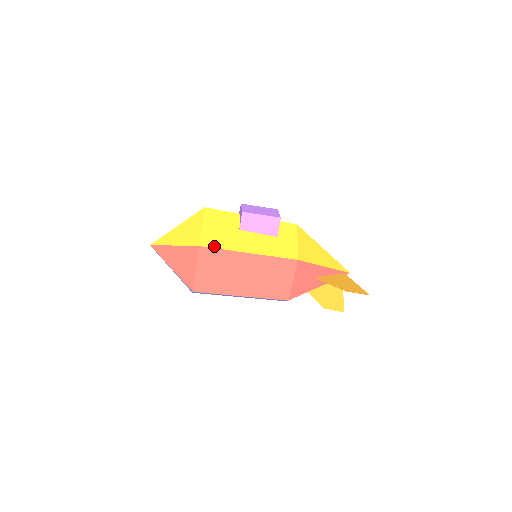
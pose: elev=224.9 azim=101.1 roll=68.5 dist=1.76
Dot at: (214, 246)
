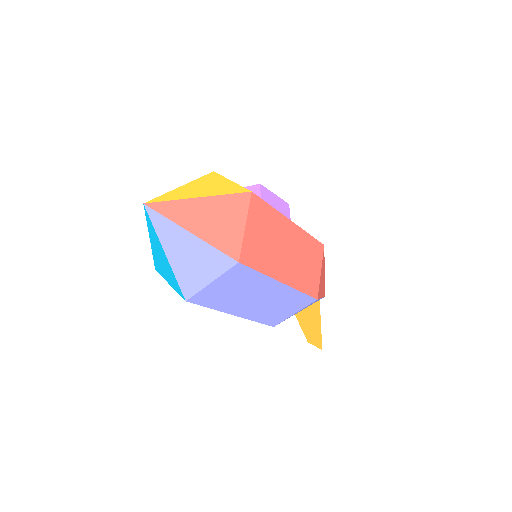
Dot at: (262, 199)
